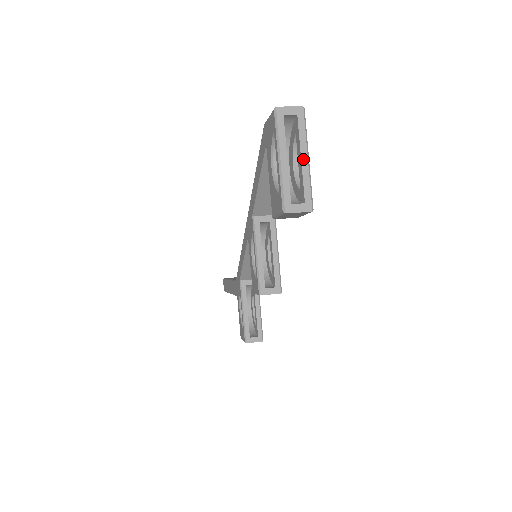
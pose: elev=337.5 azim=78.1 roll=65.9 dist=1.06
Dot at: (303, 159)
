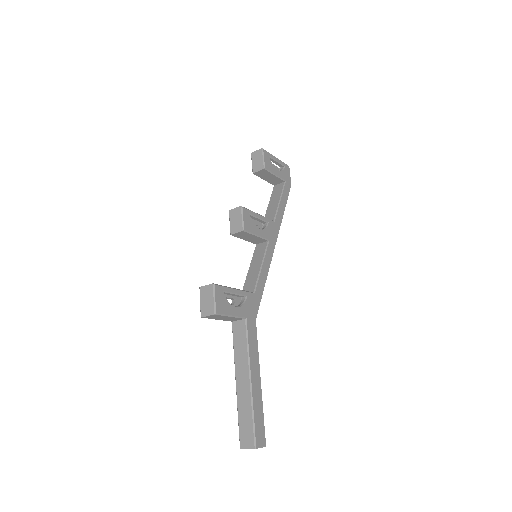
Dot at: occluded
